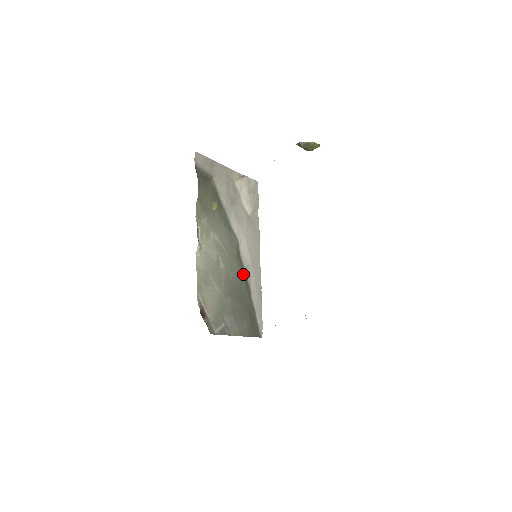
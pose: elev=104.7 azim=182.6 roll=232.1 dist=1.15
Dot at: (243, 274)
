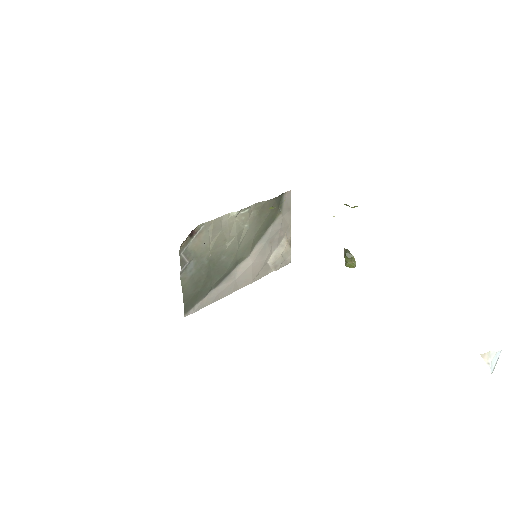
Dot at: (227, 272)
